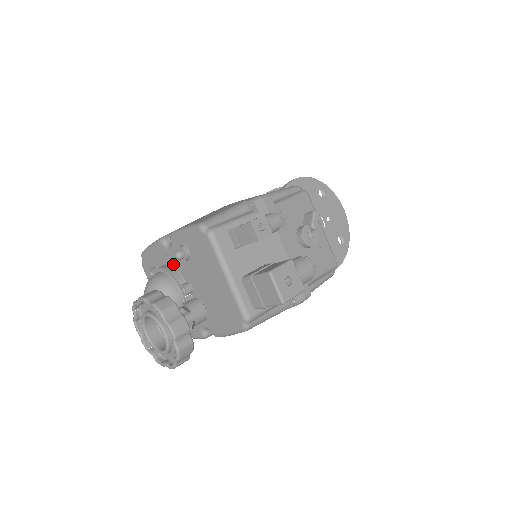
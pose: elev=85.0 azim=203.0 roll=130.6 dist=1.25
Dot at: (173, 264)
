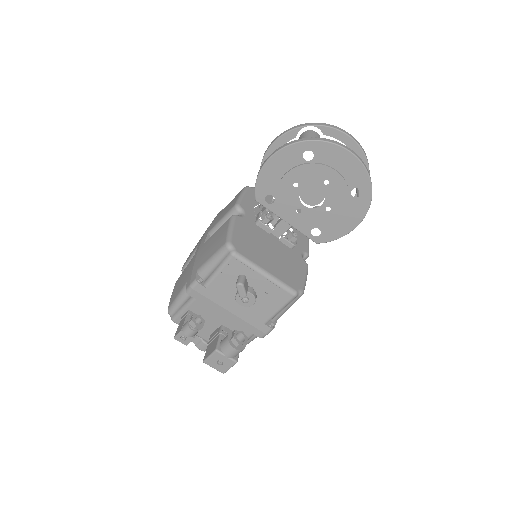
Dot at: occluded
